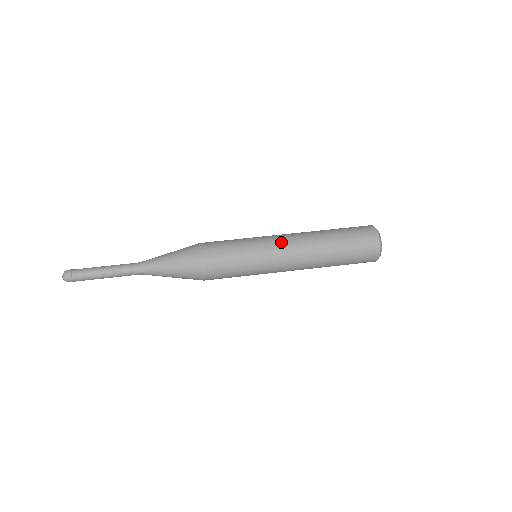
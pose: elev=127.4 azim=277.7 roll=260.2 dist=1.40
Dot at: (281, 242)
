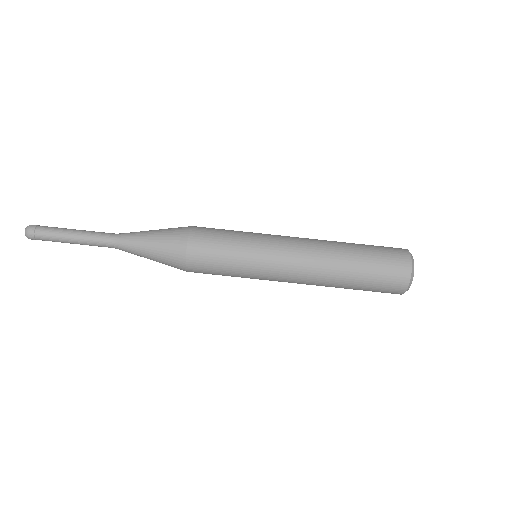
Dot at: (288, 248)
